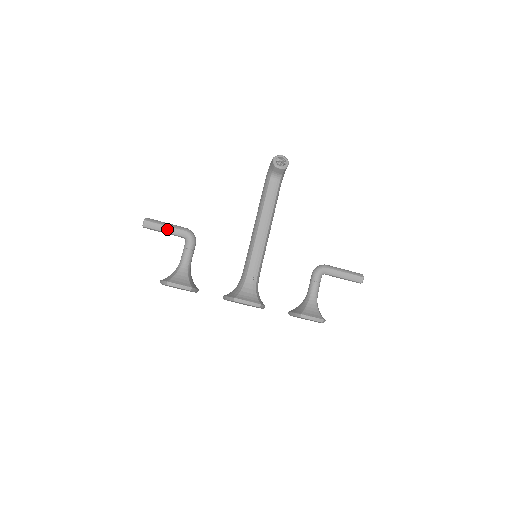
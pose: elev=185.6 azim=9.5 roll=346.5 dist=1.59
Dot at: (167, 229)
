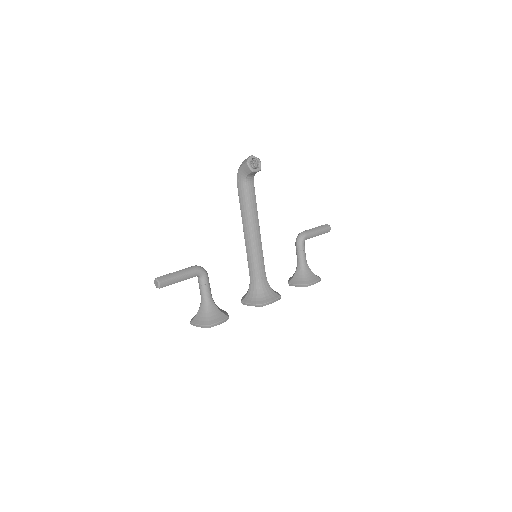
Dot at: (182, 278)
